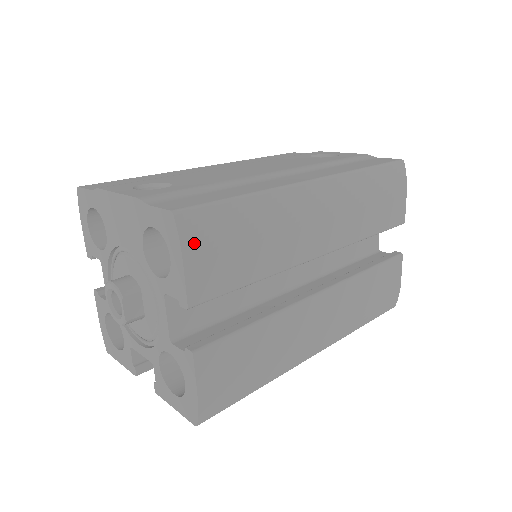
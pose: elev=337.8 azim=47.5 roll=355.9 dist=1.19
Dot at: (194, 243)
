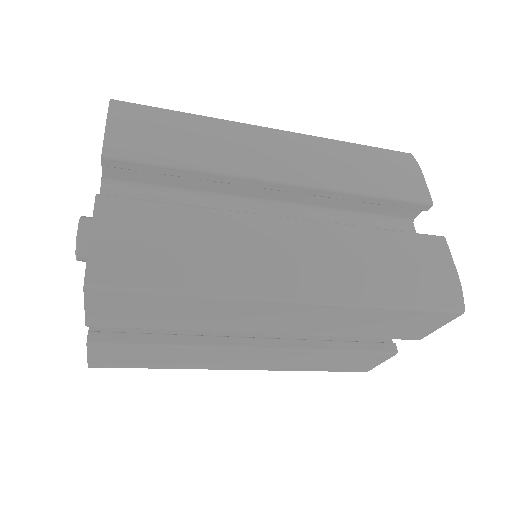
Dot at: (122, 115)
